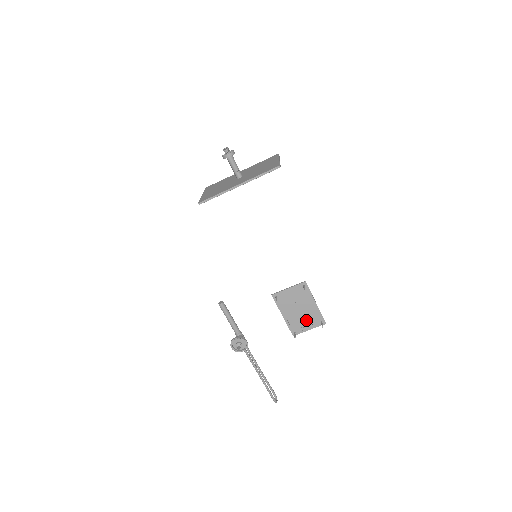
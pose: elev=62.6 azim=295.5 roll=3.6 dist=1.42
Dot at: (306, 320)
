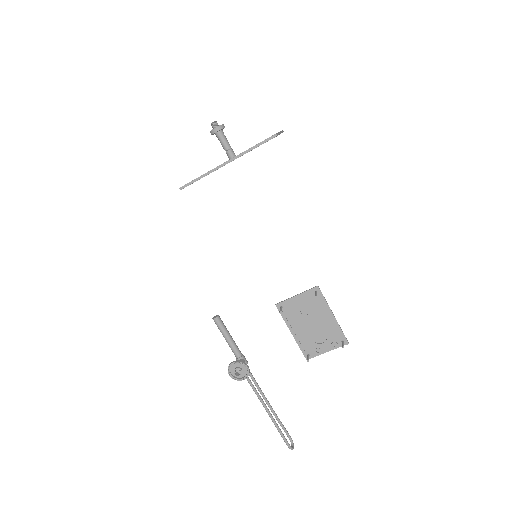
Dot at: (322, 338)
